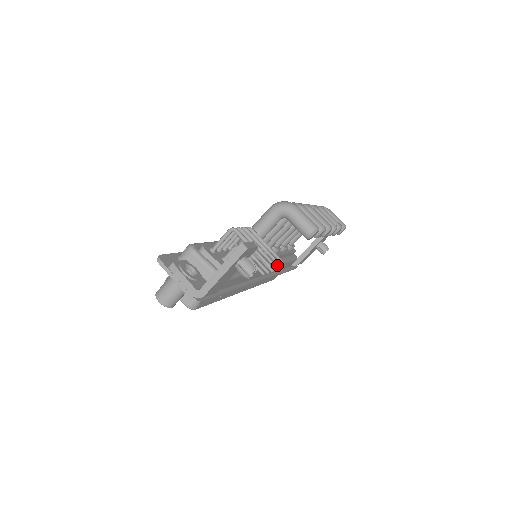
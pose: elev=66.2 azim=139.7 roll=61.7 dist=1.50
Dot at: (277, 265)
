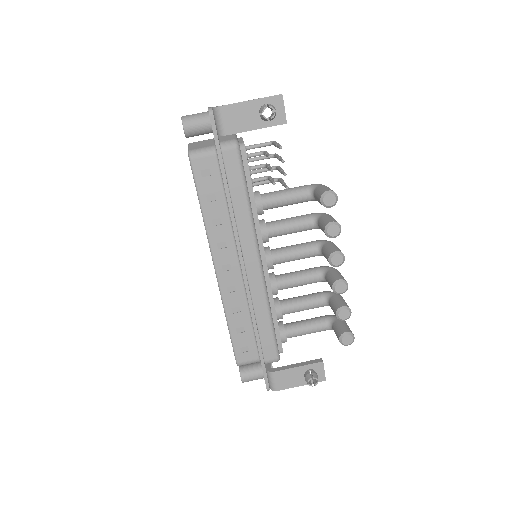
Dot at: (264, 290)
